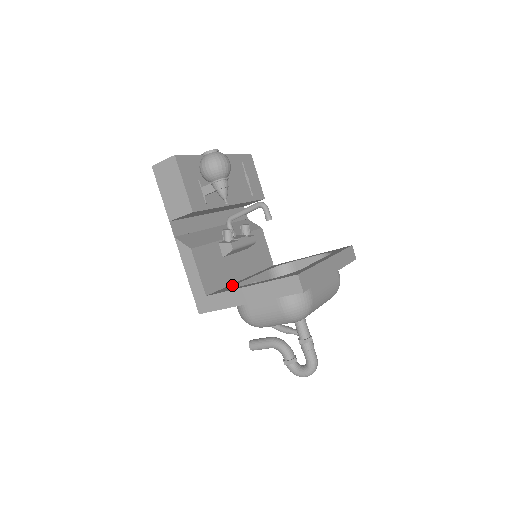
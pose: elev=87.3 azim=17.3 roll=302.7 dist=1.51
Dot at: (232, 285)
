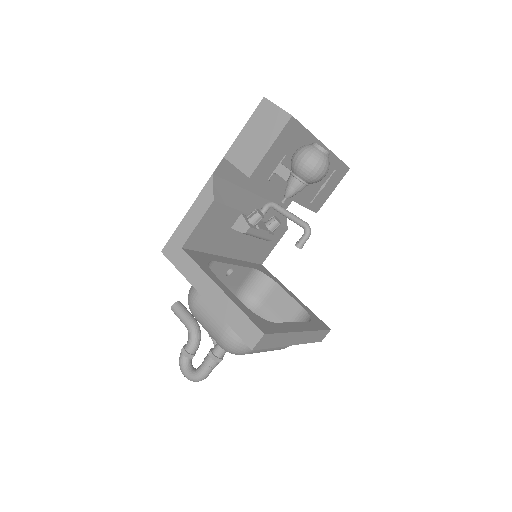
Dot at: (212, 258)
